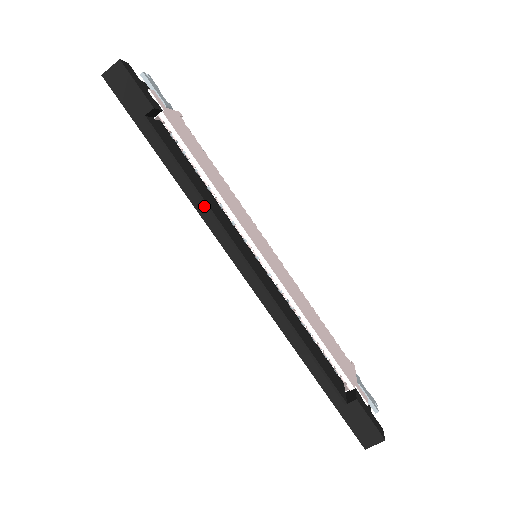
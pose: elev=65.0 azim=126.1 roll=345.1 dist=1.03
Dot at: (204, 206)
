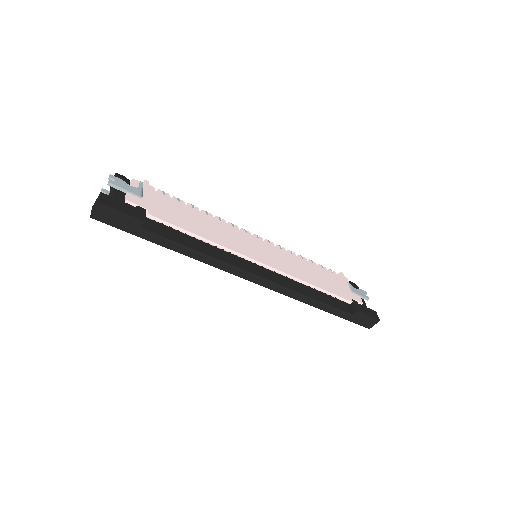
Dot at: (214, 261)
